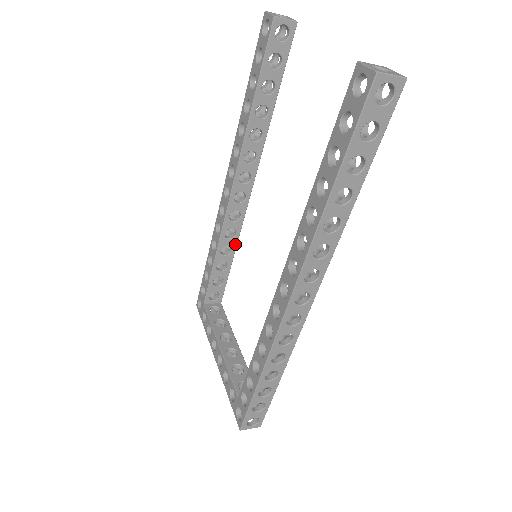
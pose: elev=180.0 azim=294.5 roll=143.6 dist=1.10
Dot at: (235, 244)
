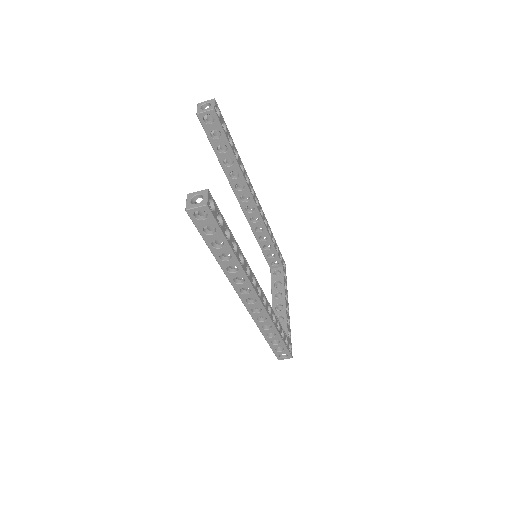
Dot at: (267, 234)
